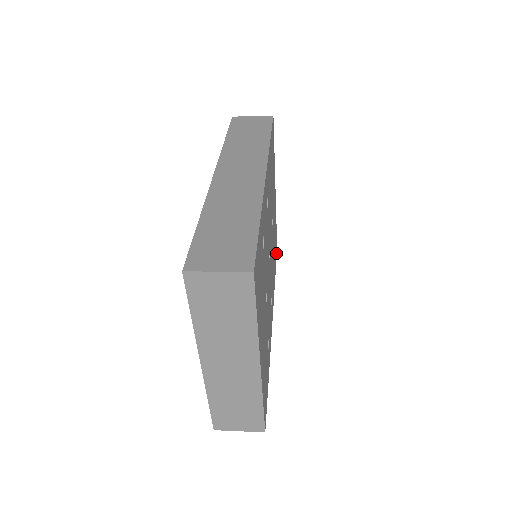
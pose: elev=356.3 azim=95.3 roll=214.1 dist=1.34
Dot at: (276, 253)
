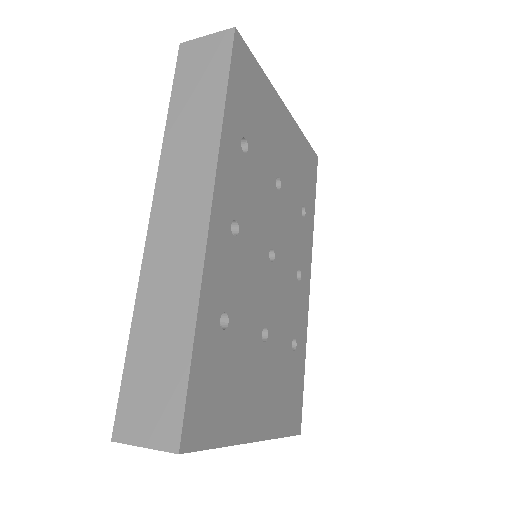
Dot at: (314, 170)
